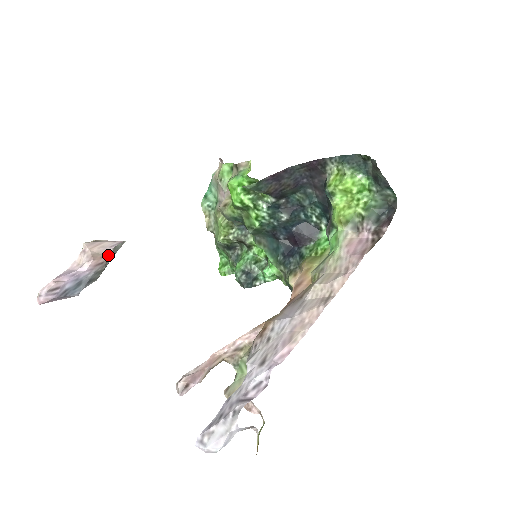
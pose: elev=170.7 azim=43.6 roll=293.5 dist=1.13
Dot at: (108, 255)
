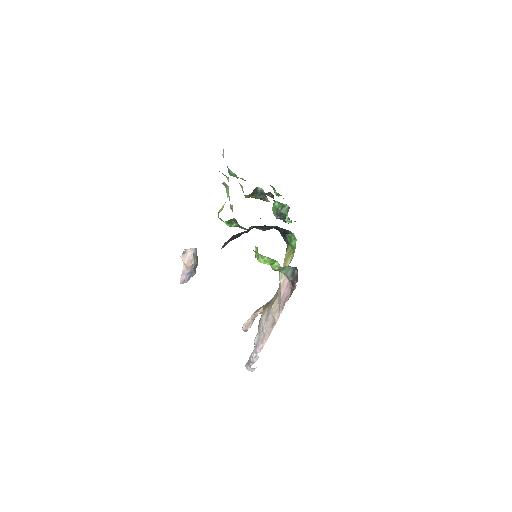
Dot at: (193, 260)
